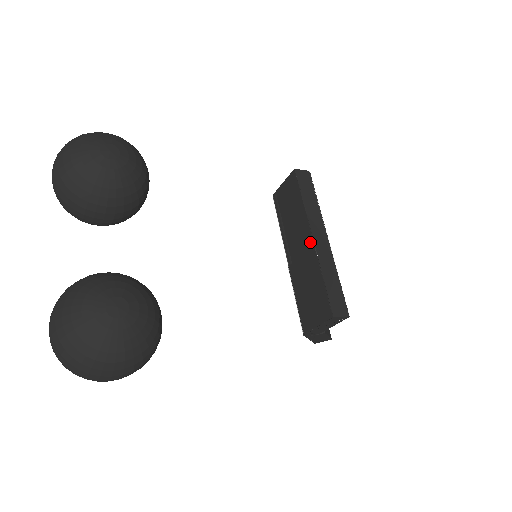
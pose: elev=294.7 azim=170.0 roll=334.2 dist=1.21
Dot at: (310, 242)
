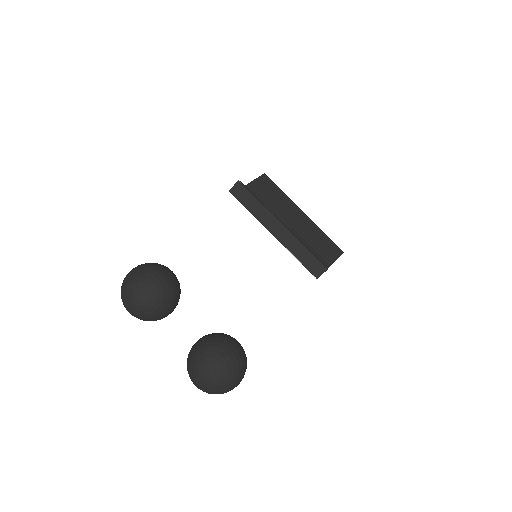
Dot at: occluded
